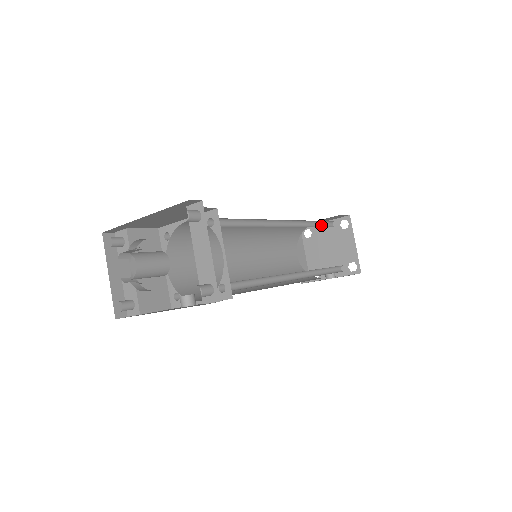
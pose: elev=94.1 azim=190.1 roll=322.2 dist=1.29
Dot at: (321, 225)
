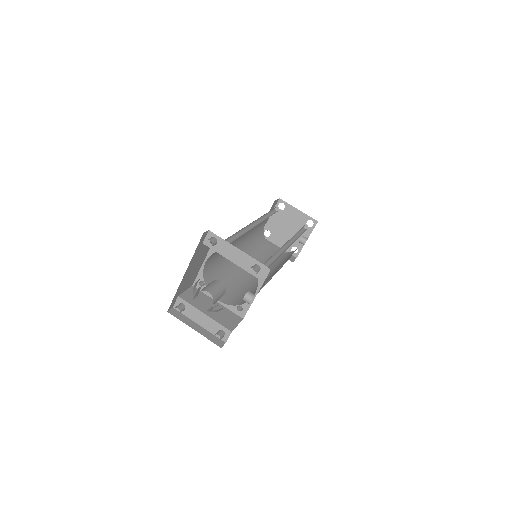
Dot at: (271, 215)
